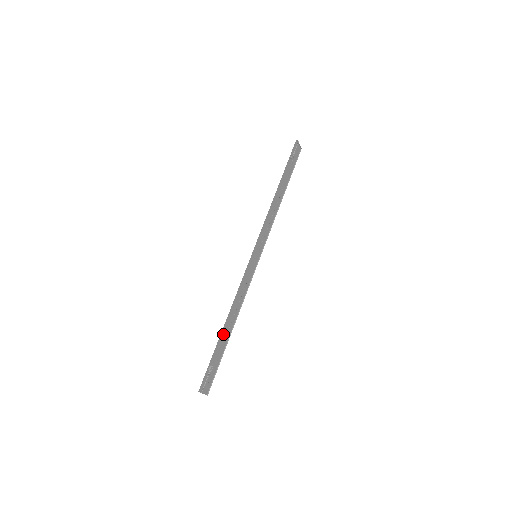
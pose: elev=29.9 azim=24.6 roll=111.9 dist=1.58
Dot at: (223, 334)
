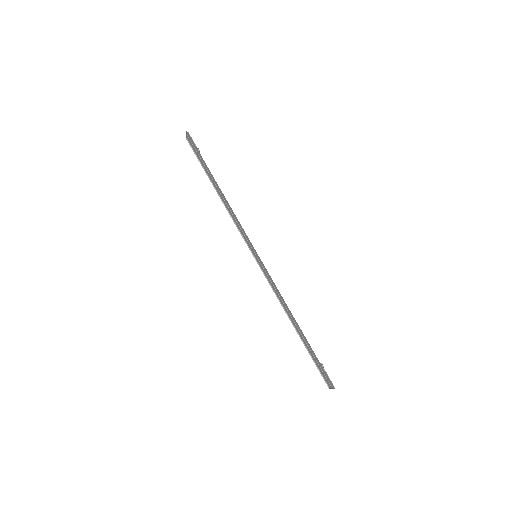
Dot at: (301, 335)
